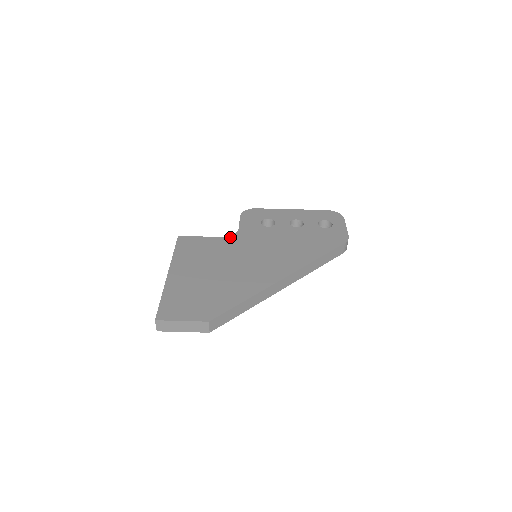
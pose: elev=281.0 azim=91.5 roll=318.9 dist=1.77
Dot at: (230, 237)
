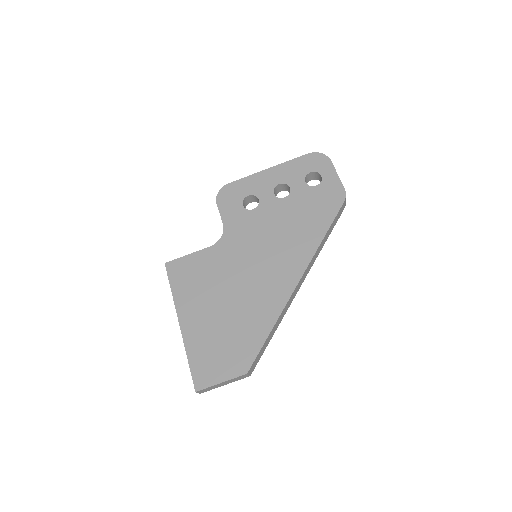
Dot at: (219, 243)
